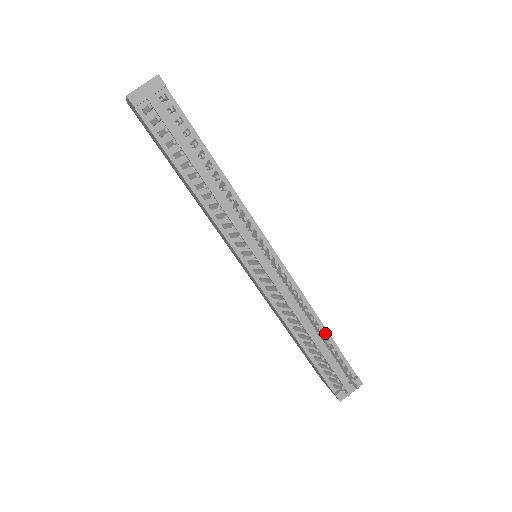
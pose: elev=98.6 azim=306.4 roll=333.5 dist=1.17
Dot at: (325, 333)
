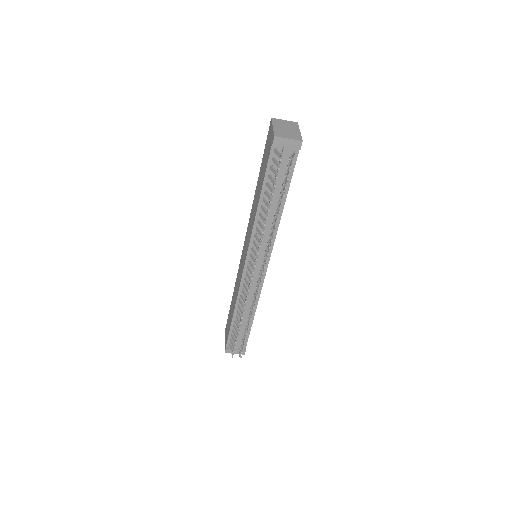
Dot at: (251, 320)
